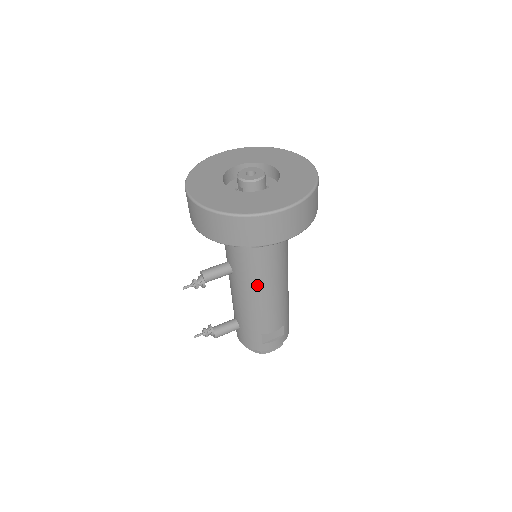
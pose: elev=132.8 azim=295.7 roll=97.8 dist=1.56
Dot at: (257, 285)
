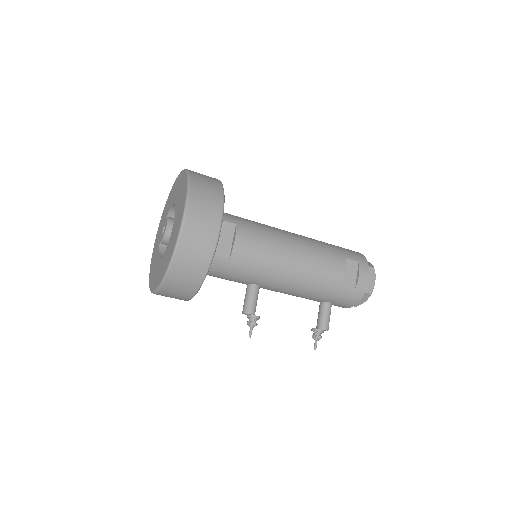
Dot at: (277, 268)
